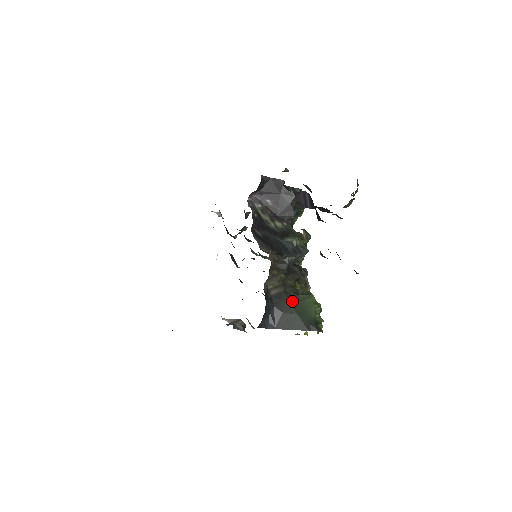
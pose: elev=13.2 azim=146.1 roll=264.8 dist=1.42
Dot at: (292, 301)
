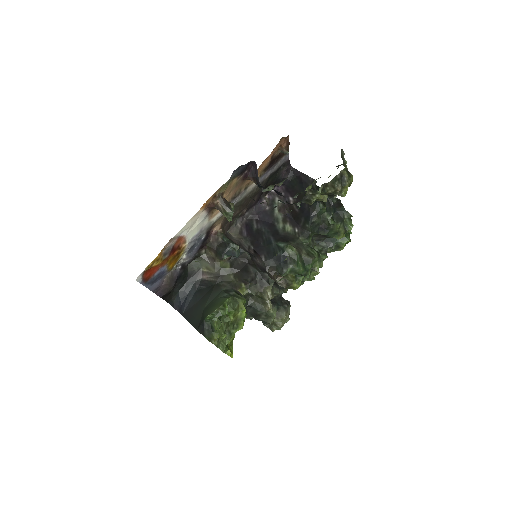
Dot at: (214, 295)
